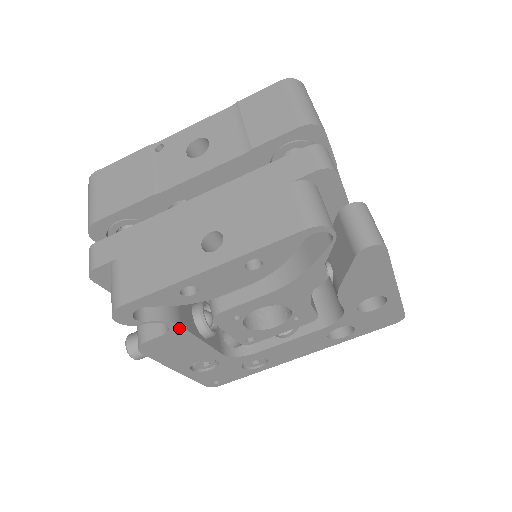
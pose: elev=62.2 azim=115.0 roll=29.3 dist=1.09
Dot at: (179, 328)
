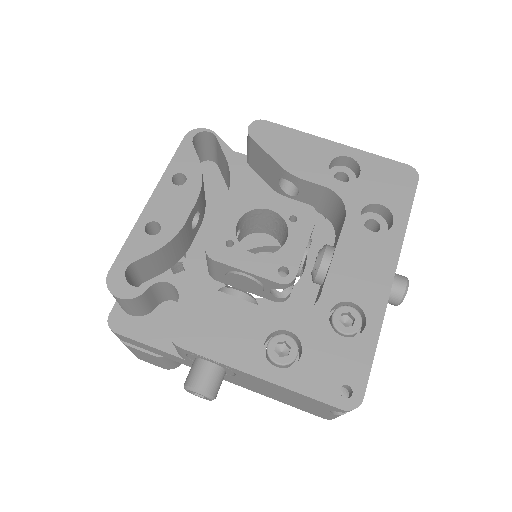
Dot at: (186, 283)
